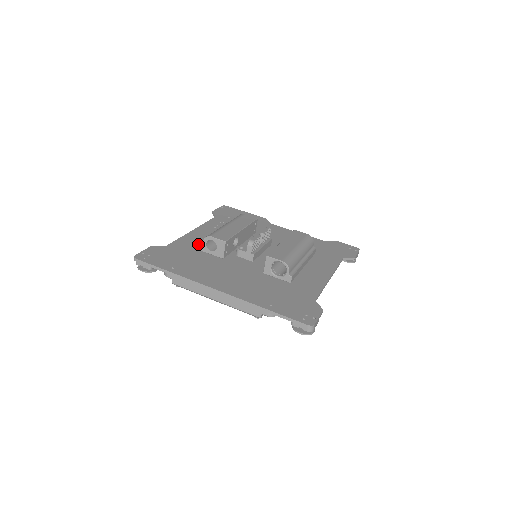
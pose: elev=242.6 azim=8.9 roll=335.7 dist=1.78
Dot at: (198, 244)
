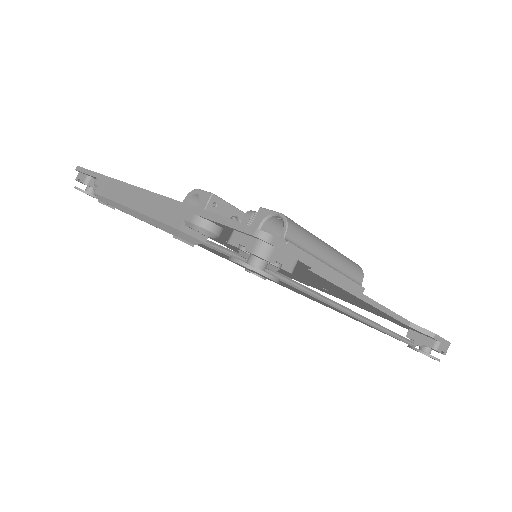
Dot at: occluded
